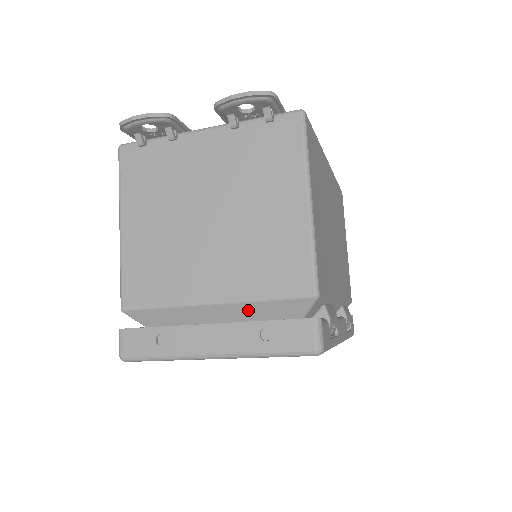
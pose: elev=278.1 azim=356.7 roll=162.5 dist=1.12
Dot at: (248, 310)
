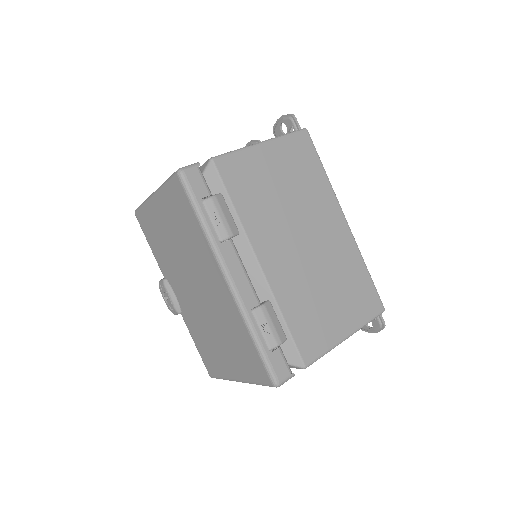
Dot at: occluded
